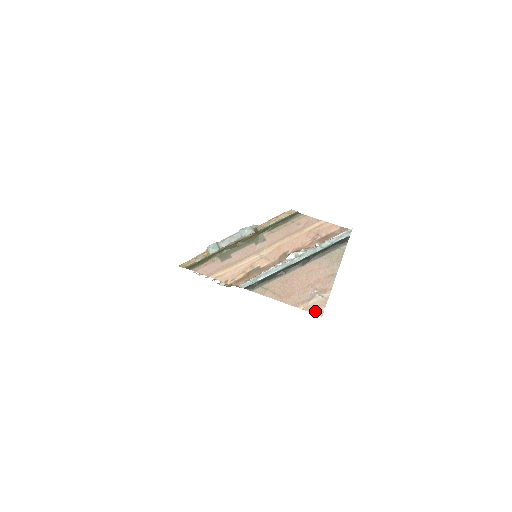
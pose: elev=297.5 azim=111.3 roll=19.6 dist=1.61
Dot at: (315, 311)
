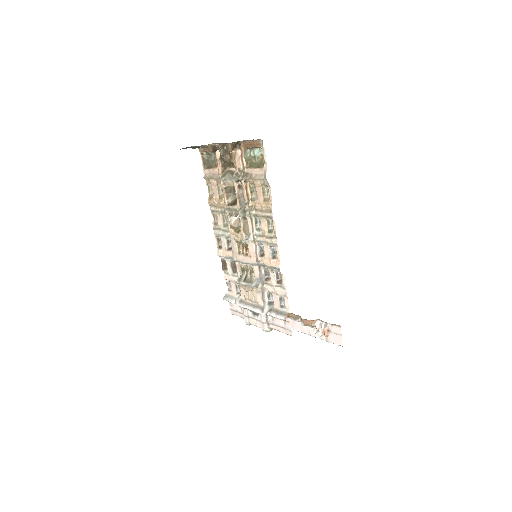
Dot at: occluded
